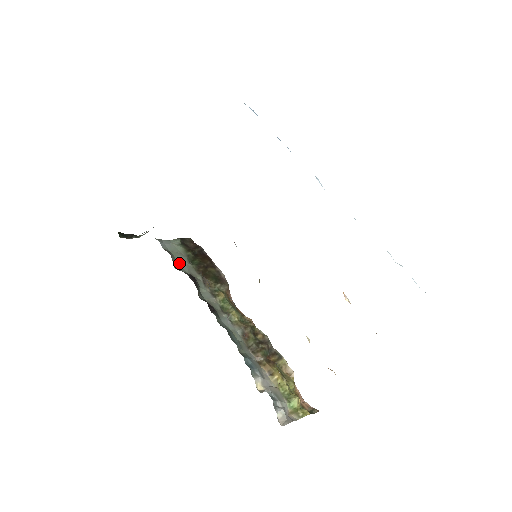
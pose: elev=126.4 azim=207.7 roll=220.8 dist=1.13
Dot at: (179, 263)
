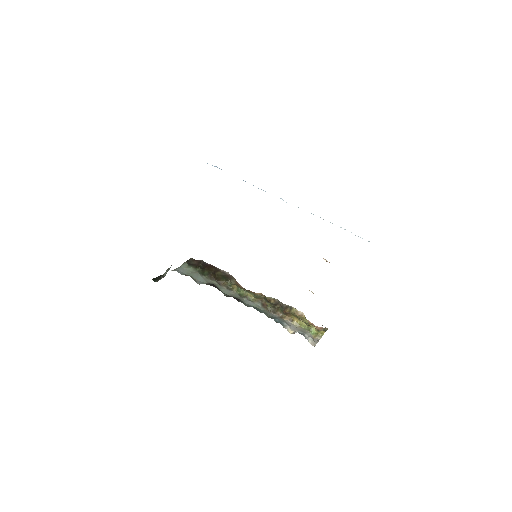
Dot at: (197, 279)
